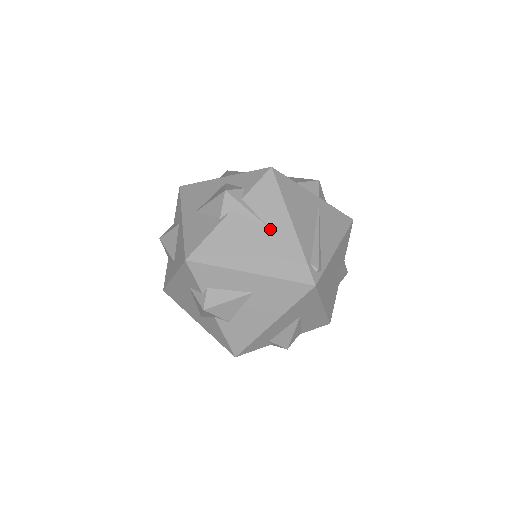
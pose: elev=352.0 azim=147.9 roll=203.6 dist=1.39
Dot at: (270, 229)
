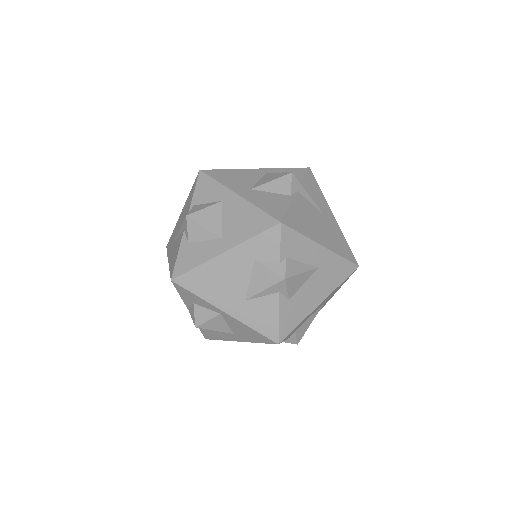
Dot at: (323, 215)
